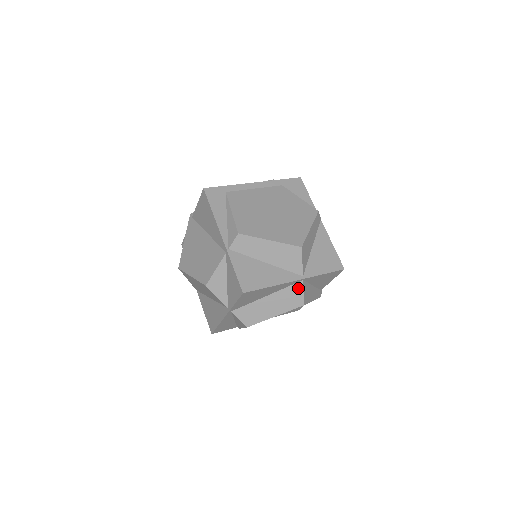
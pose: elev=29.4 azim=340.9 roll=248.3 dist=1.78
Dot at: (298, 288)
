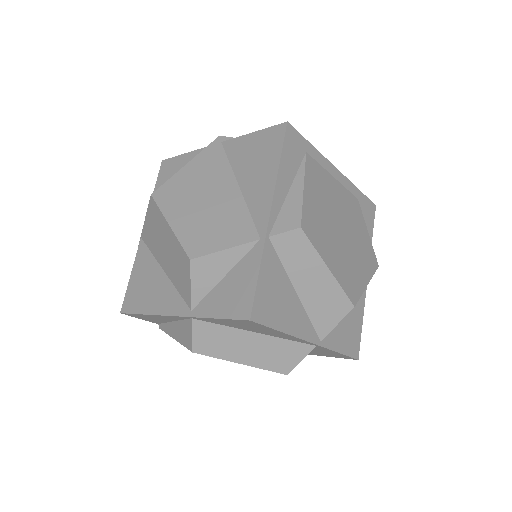
Dot at: (301, 351)
